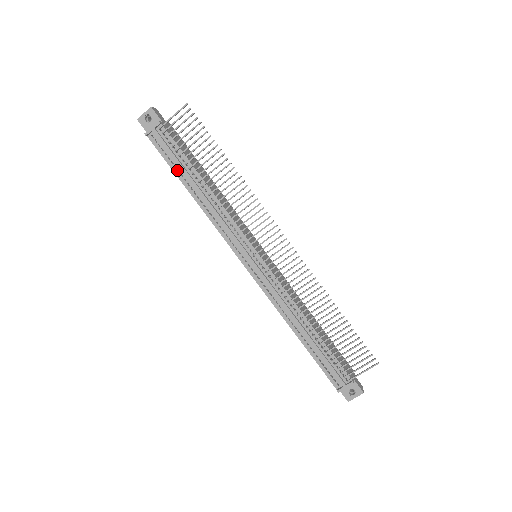
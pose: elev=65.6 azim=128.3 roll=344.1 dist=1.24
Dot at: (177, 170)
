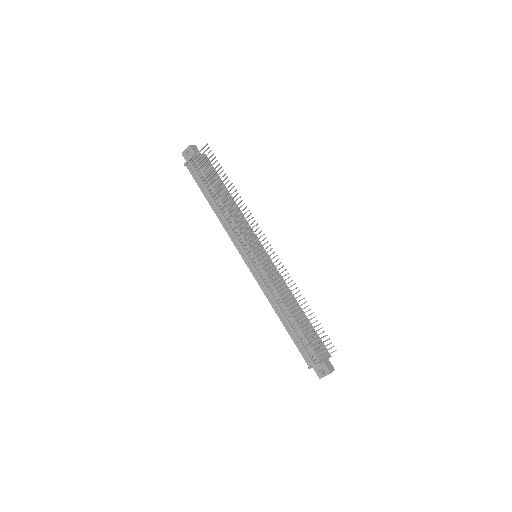
Dot at: (203, 190)
